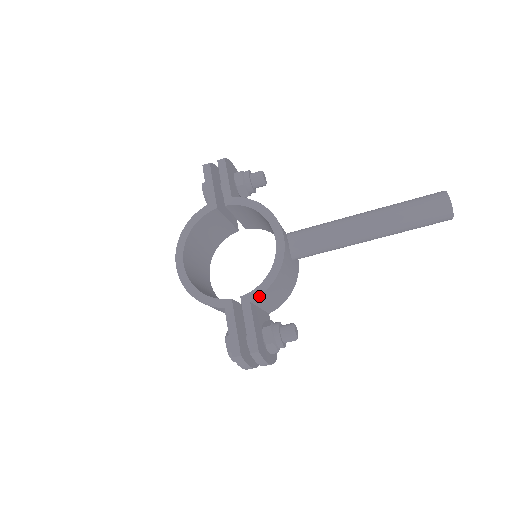
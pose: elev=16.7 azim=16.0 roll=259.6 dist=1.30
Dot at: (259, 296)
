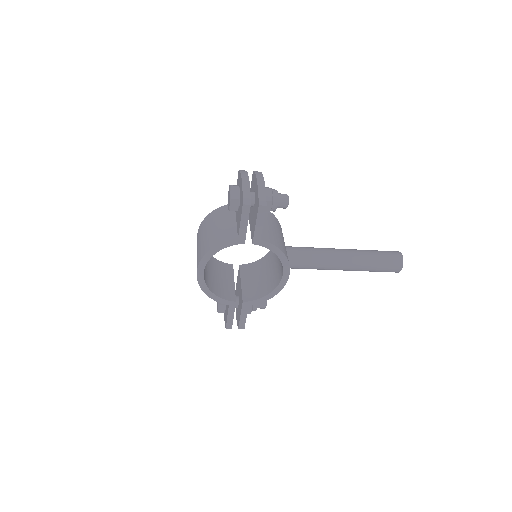
Dot at: occluded
